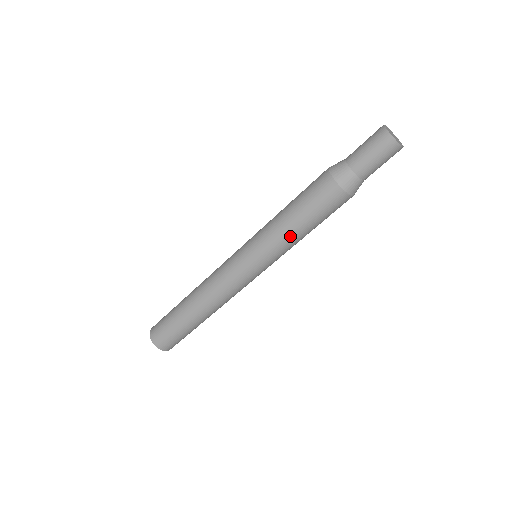
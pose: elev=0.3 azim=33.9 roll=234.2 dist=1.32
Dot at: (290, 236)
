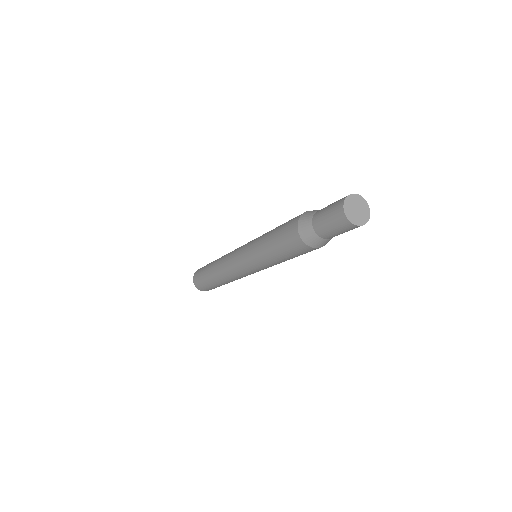
Dot at: (265, 254)
